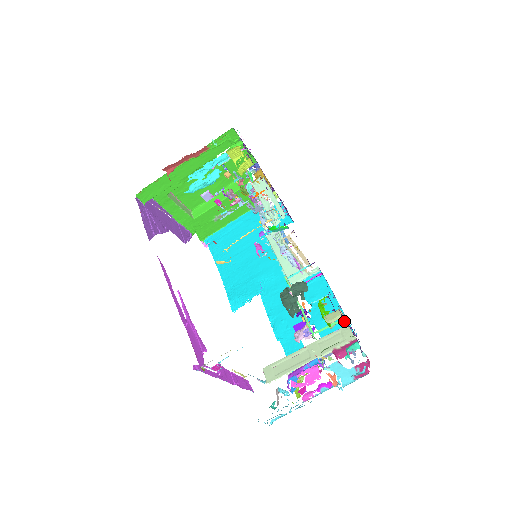
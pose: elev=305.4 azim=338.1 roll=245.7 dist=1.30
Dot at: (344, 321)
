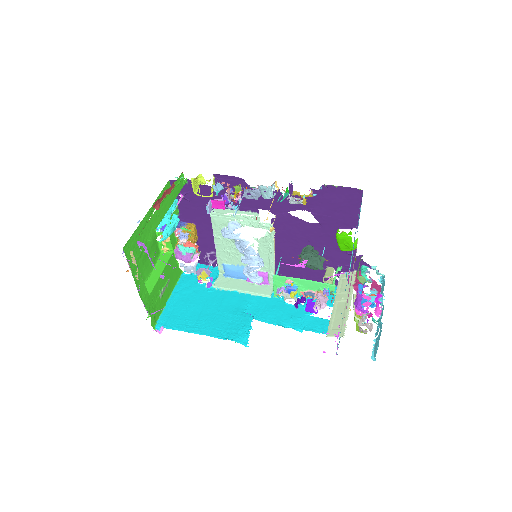
Dot at: (340, 267)
